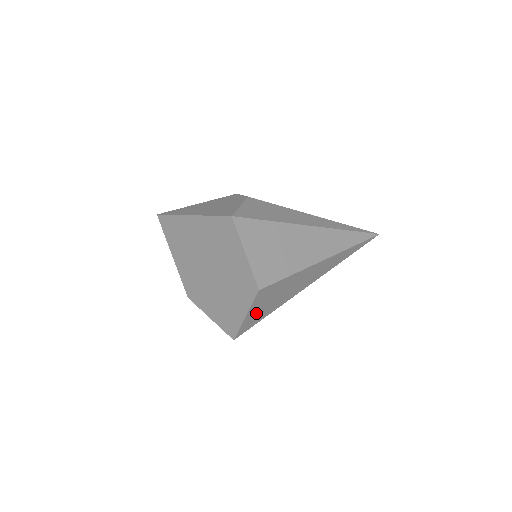
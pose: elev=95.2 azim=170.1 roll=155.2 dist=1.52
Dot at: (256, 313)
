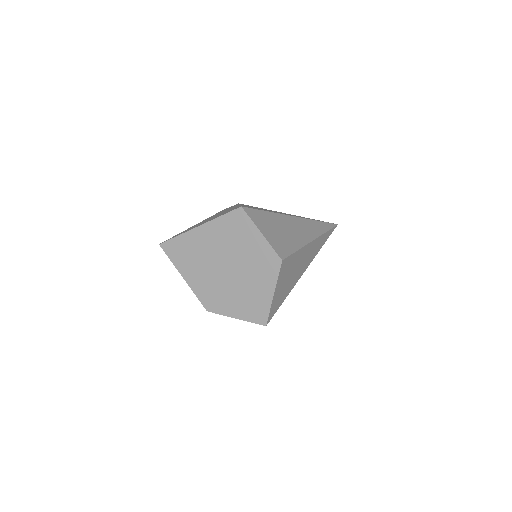
Dot at: (279, 293)
